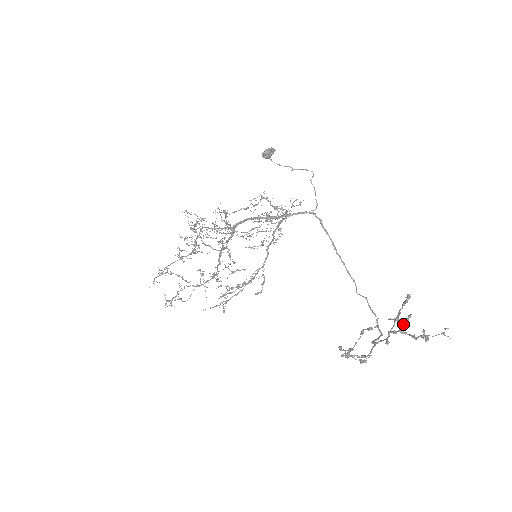
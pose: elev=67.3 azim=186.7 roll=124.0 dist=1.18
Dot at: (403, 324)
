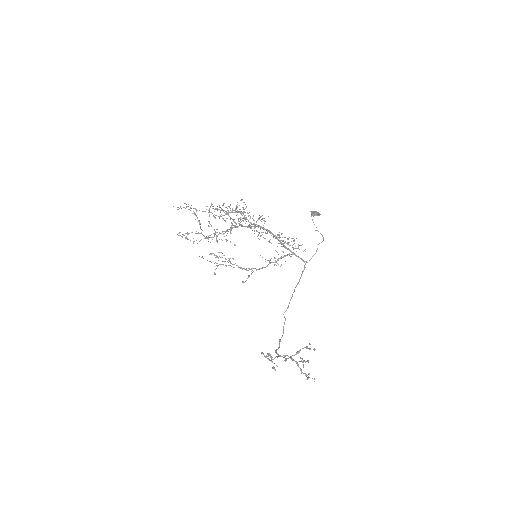
Dot at: occluded
